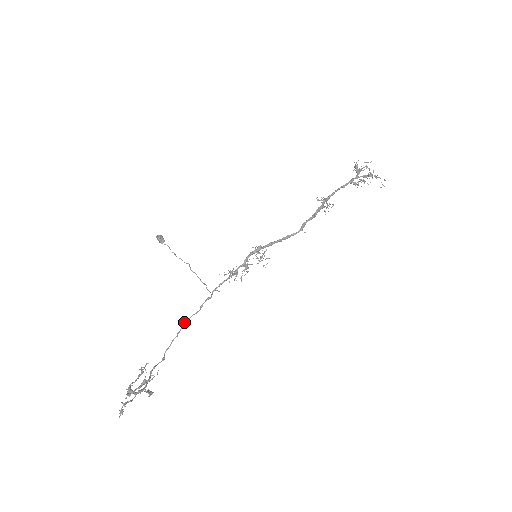
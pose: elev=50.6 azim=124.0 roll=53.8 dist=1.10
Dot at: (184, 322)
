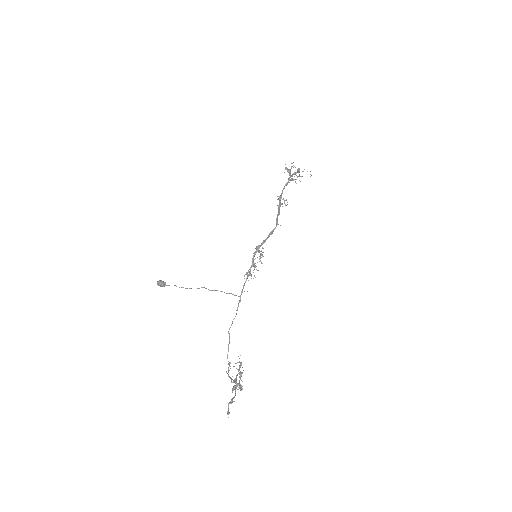
Dot at: (229, 328)
